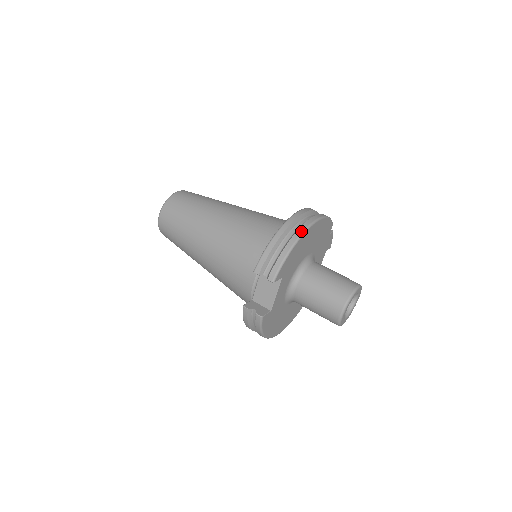
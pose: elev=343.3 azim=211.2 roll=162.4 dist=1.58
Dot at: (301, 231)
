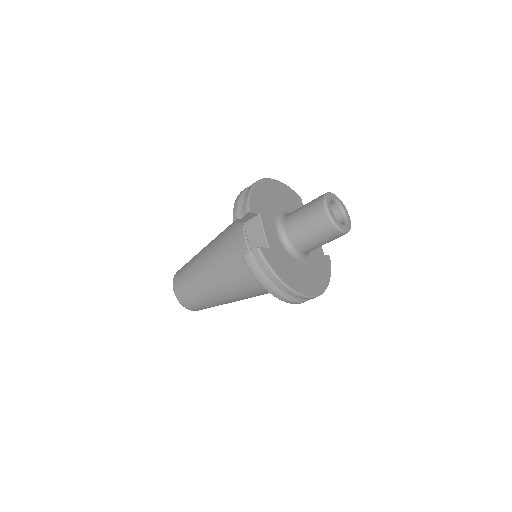
Dot at: (256, 181)
